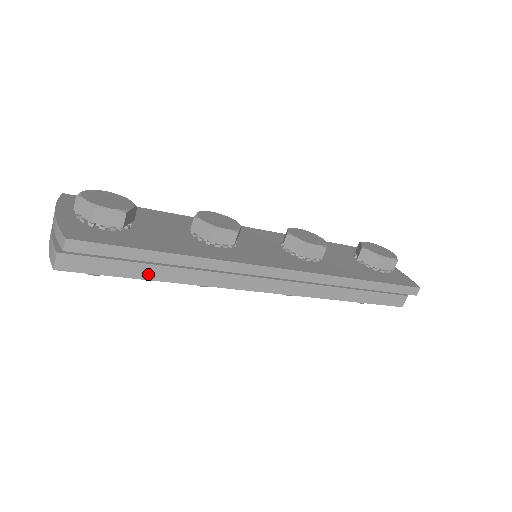
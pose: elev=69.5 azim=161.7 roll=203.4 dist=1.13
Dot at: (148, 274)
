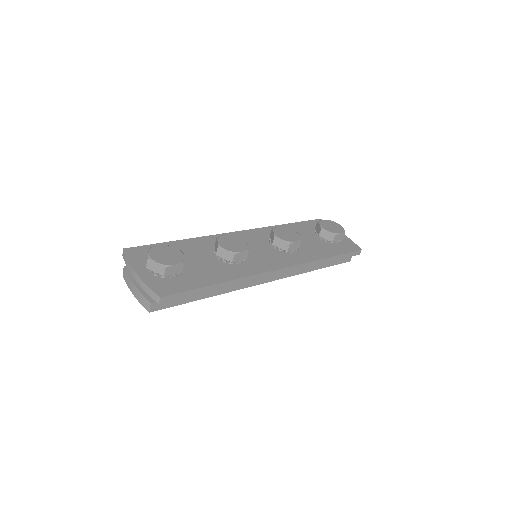
Dot at: (201, 296)
